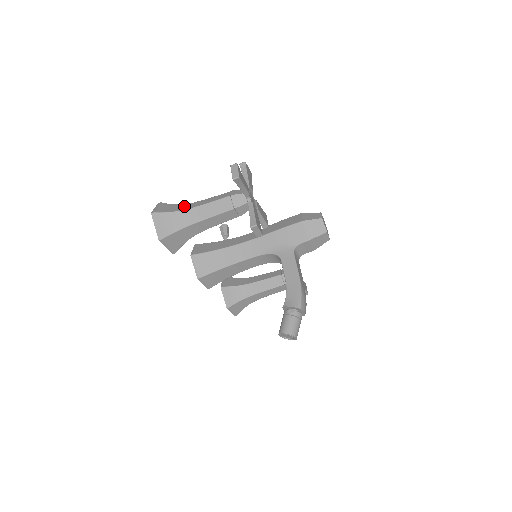
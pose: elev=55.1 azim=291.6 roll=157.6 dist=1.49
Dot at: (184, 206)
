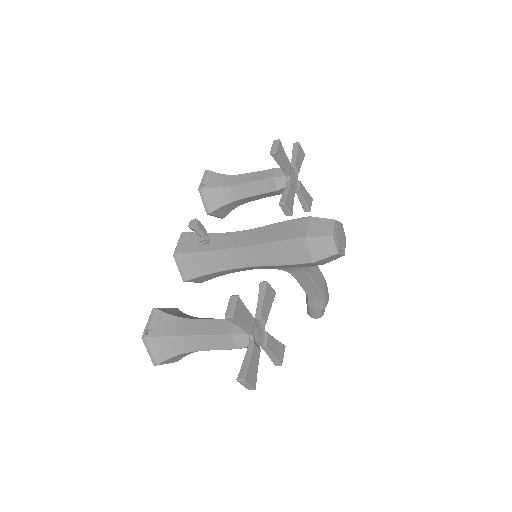
Dot at: (180, 344)
